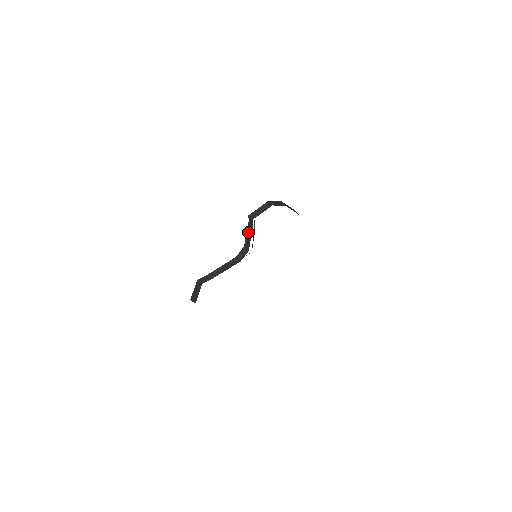
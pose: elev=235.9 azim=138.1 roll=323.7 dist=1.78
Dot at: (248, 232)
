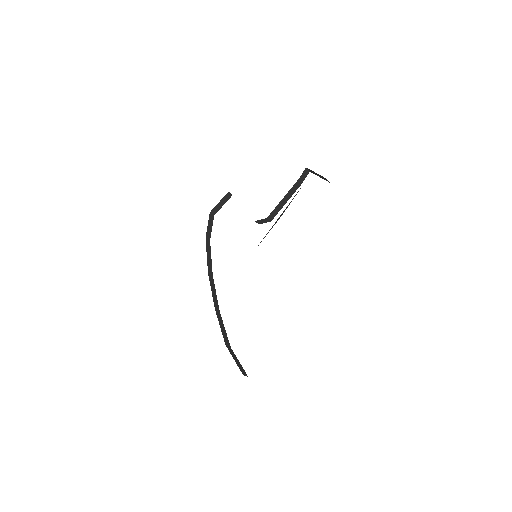
Dot at: (287, 196)
